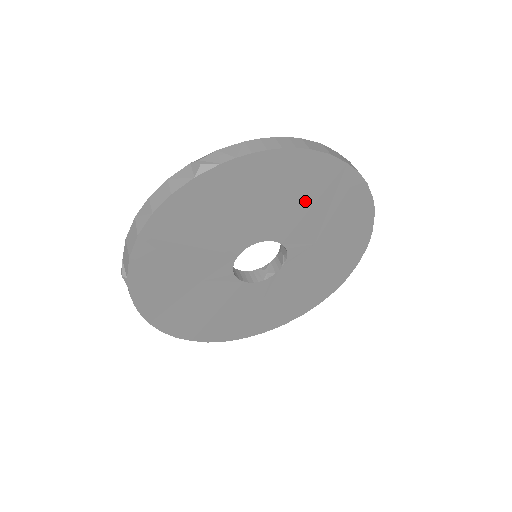
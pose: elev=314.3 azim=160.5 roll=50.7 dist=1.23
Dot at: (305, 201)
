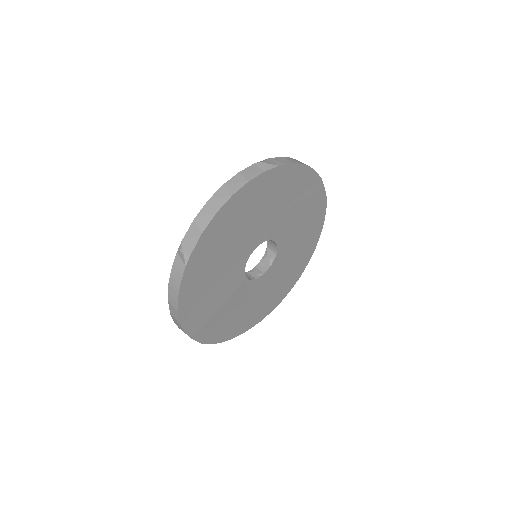
Dot at: (299, 211)
